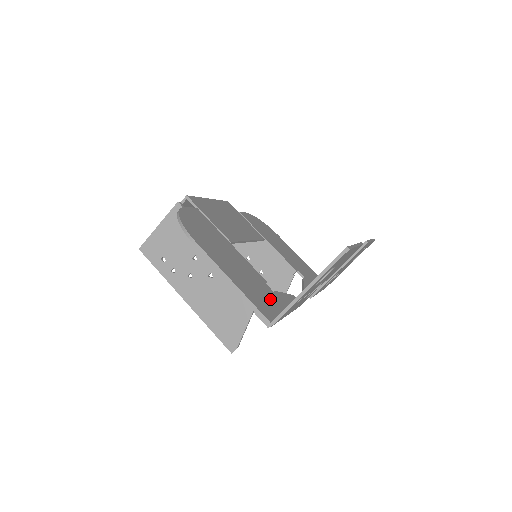
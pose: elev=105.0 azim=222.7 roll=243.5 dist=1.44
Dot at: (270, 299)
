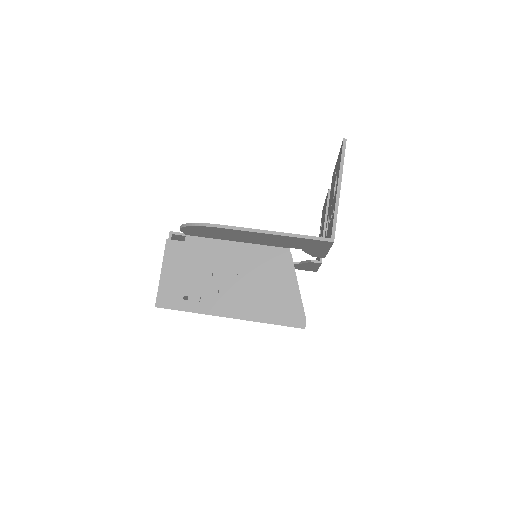
Dot at: occluded
